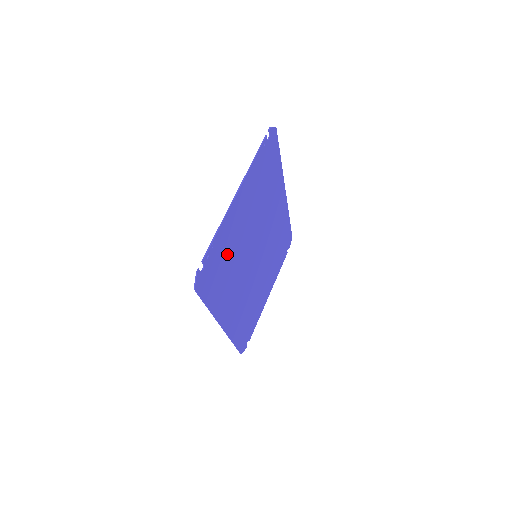
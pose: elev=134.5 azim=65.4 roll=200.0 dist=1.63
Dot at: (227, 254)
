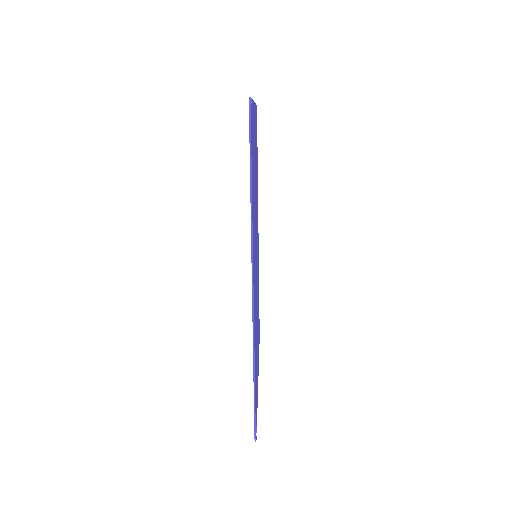
Dot at: occluded
